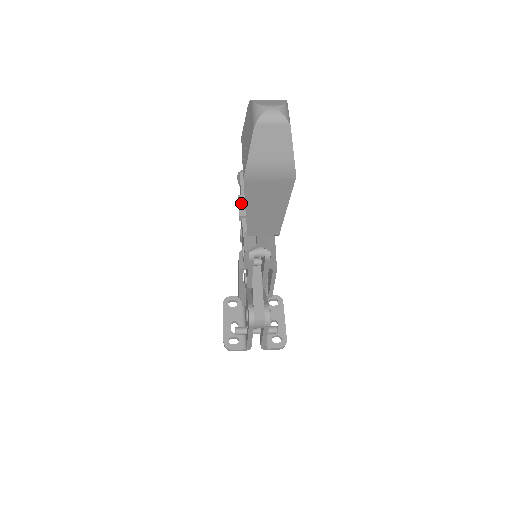
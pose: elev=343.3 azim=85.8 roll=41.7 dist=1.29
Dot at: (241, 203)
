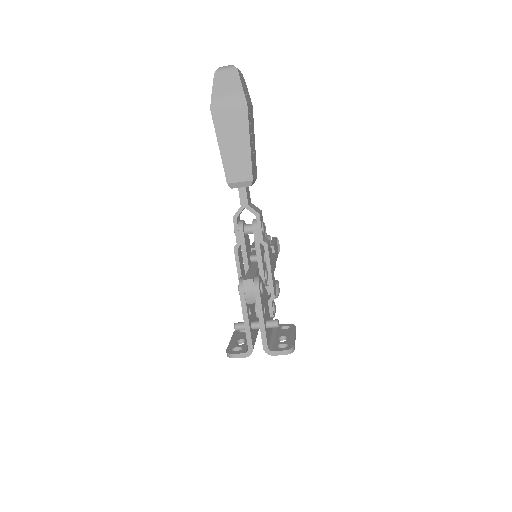
Dot at: (253, 244)
